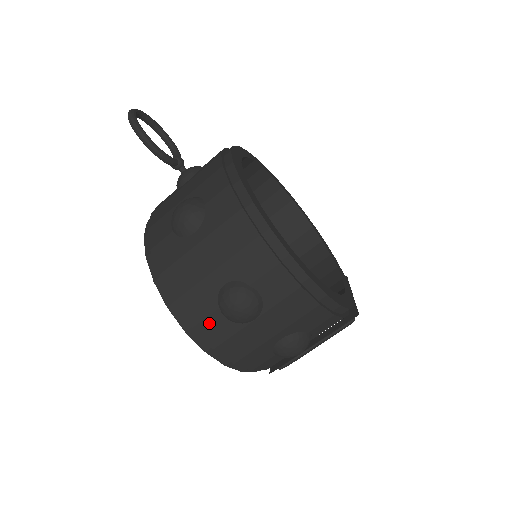
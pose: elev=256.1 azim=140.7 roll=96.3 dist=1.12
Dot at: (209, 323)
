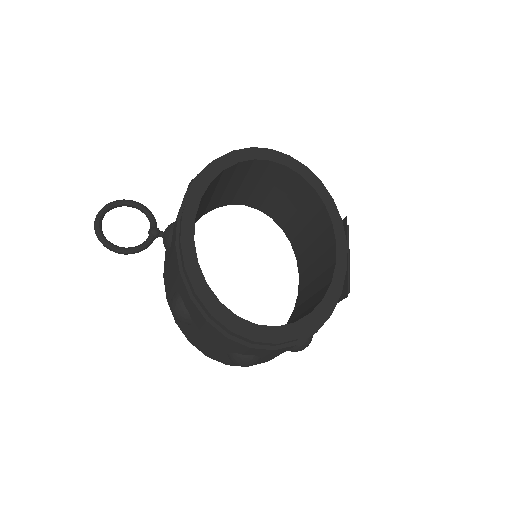
Dot at: occluded
